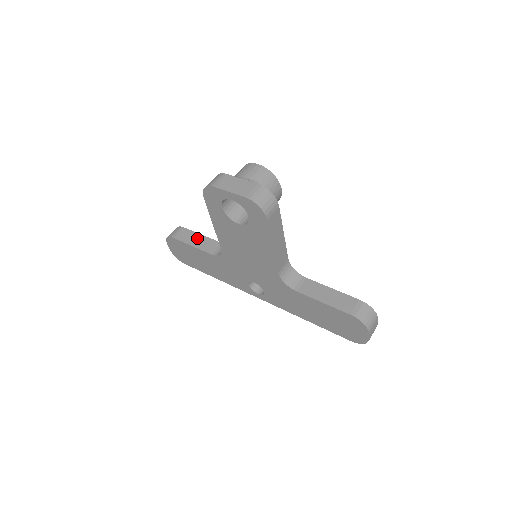
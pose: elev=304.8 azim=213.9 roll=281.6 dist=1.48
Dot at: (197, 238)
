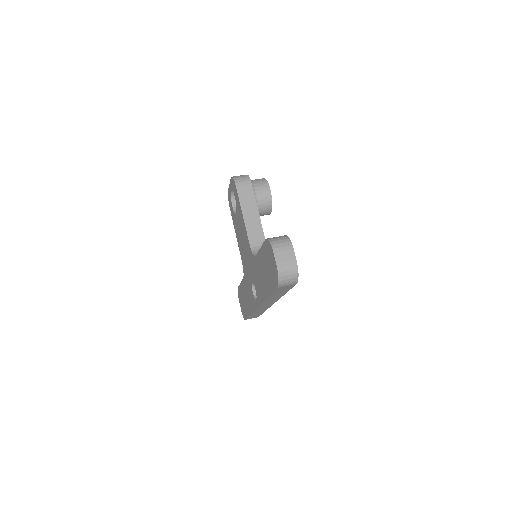
Dot at: occluded
